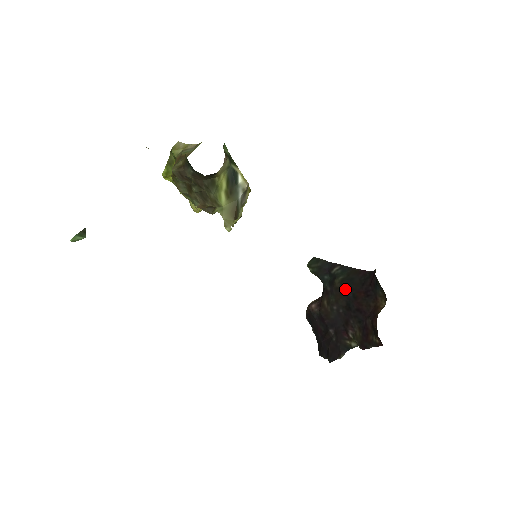
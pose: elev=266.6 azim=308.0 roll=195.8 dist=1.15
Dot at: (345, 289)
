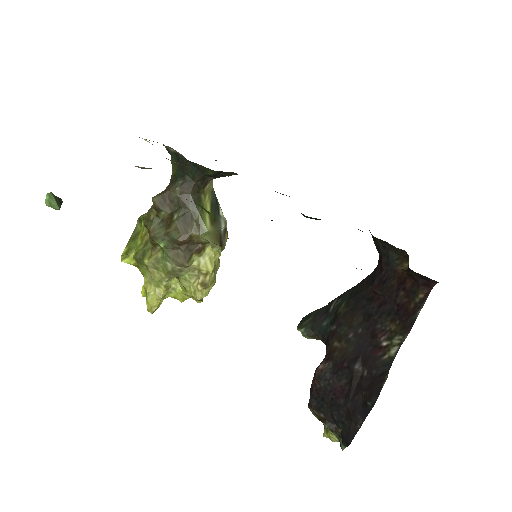
Dot at: (355, 305)
